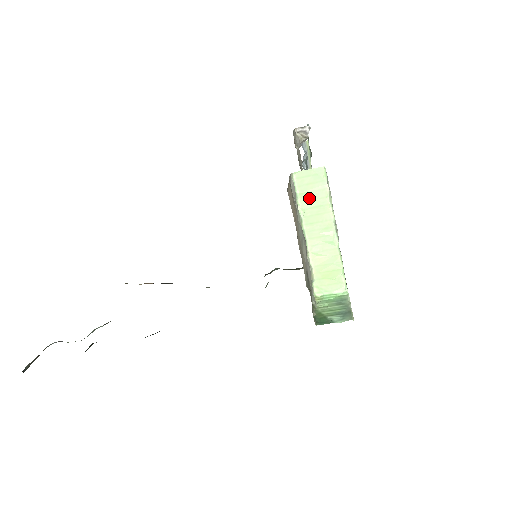
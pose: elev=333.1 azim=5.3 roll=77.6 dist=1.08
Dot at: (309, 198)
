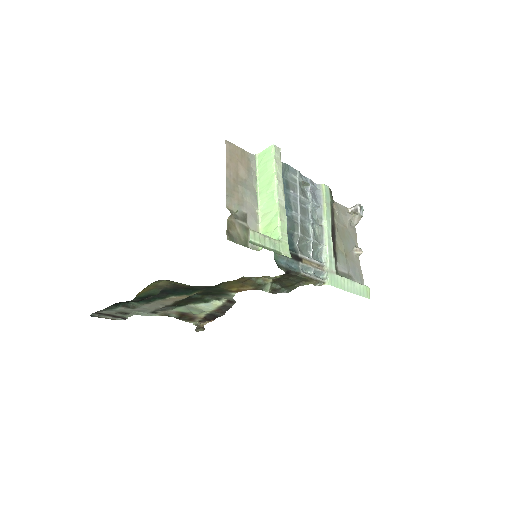
Dot at: (263, 169)
